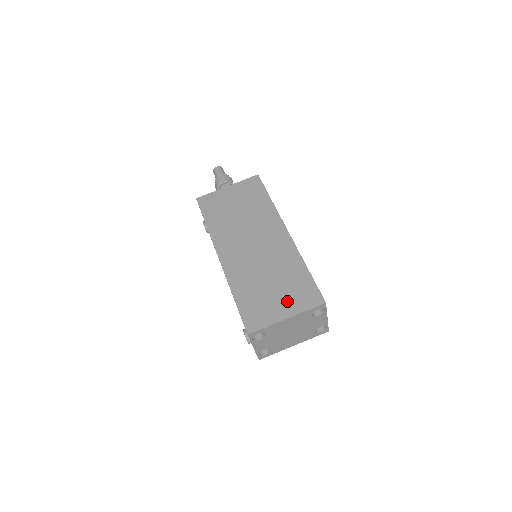
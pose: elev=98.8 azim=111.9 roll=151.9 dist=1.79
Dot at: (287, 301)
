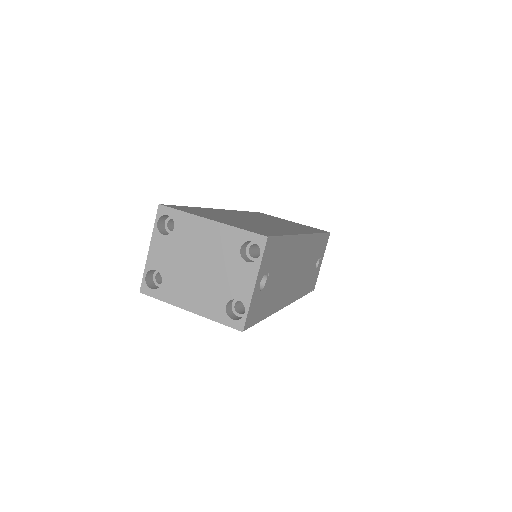
Dot at: (232, 222)
